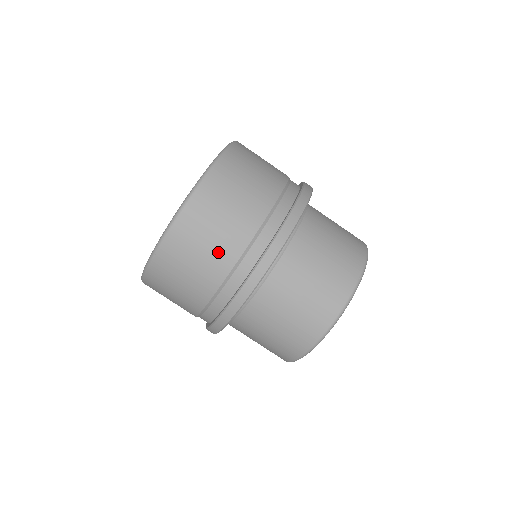
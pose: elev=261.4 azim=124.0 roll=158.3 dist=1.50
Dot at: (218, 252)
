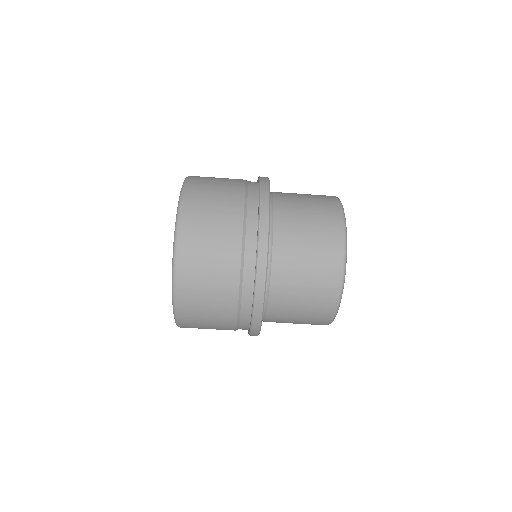
Dot at: occluded
